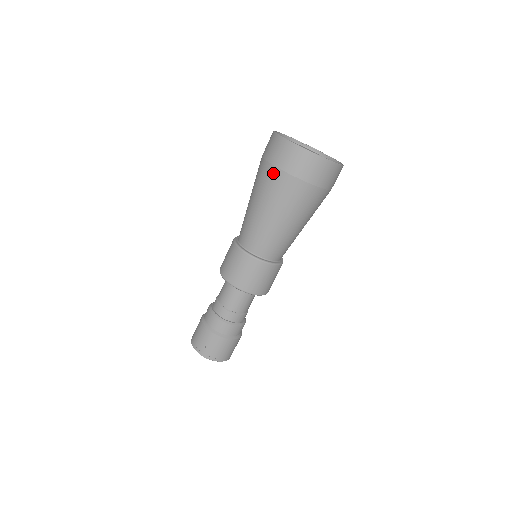
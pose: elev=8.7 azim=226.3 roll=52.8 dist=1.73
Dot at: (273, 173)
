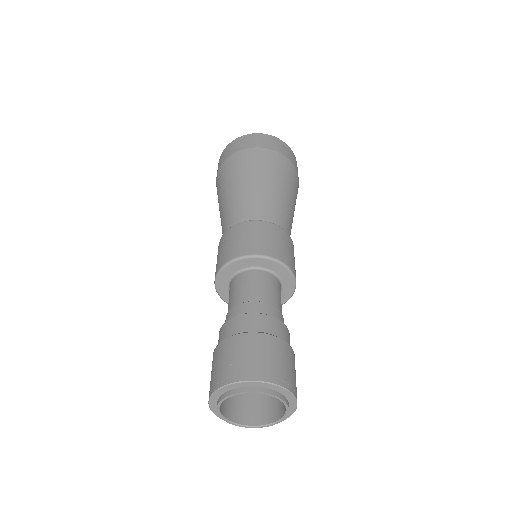
Dot at: (226, 164)
